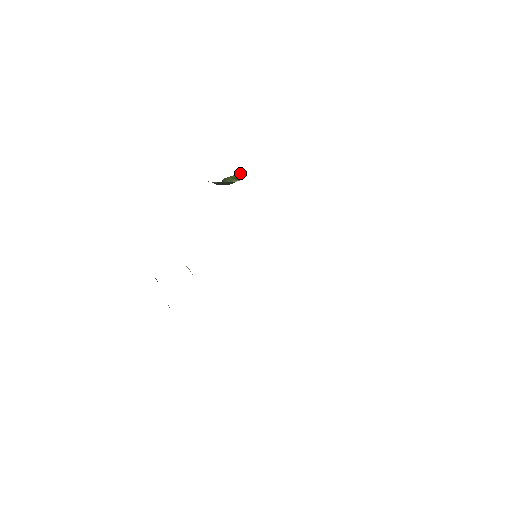
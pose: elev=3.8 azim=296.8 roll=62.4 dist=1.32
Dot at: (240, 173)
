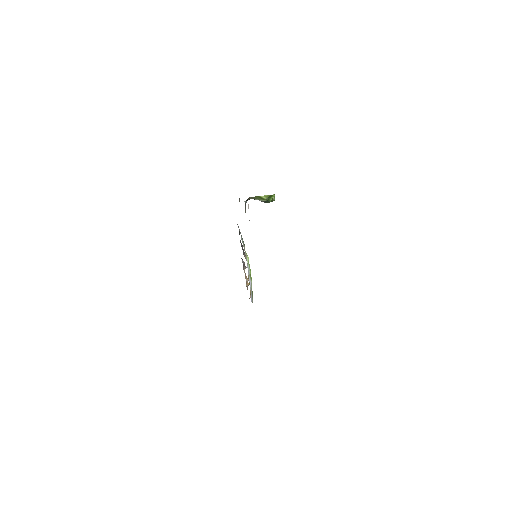
Dot at: (265, 195)
